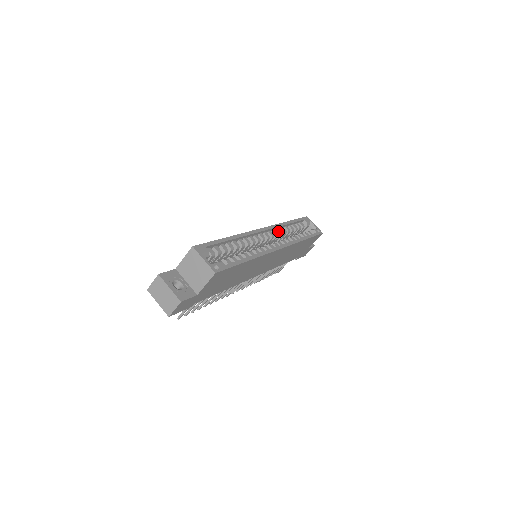
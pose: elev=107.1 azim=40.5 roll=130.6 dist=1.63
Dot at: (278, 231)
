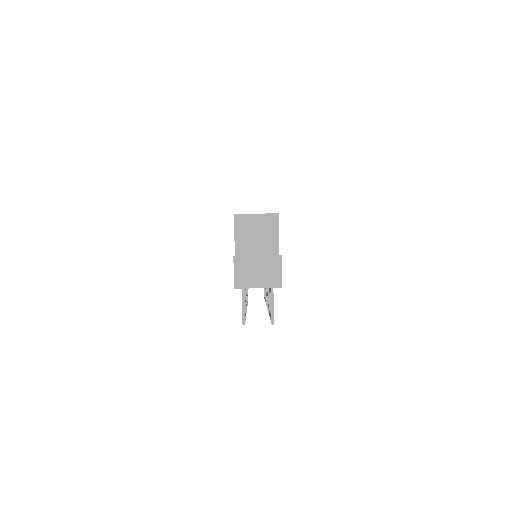
Dot at: occluded
